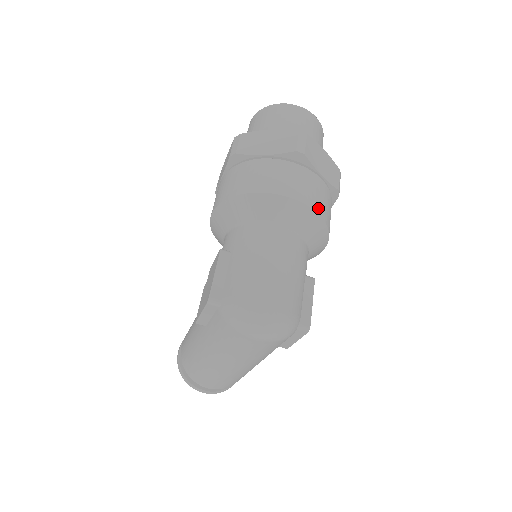
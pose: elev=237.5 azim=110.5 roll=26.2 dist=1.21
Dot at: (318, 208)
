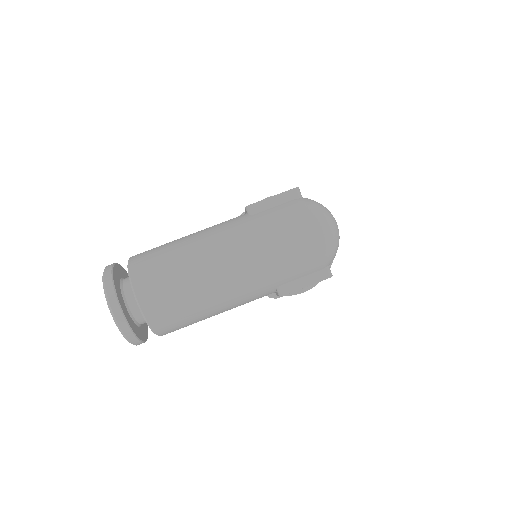
Dot at: occluded
